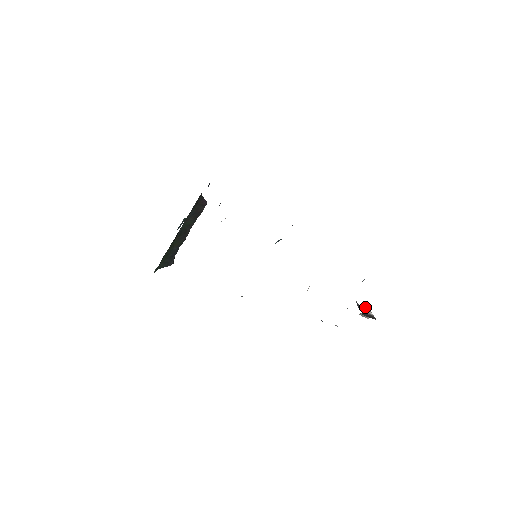
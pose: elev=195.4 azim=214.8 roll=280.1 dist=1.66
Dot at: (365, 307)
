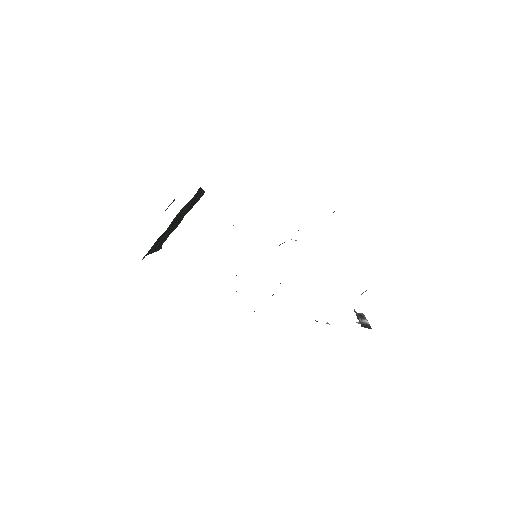
Dot at: (361, 314)
